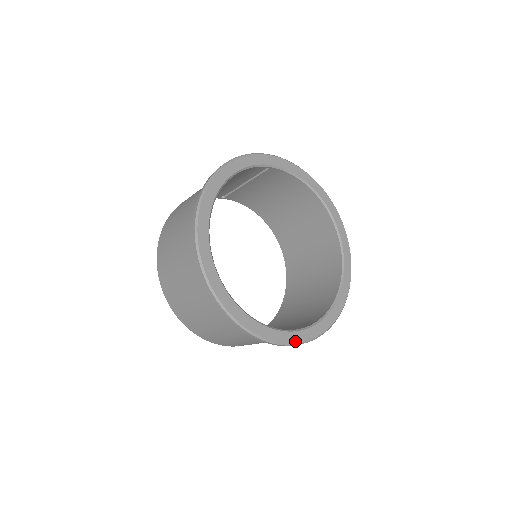
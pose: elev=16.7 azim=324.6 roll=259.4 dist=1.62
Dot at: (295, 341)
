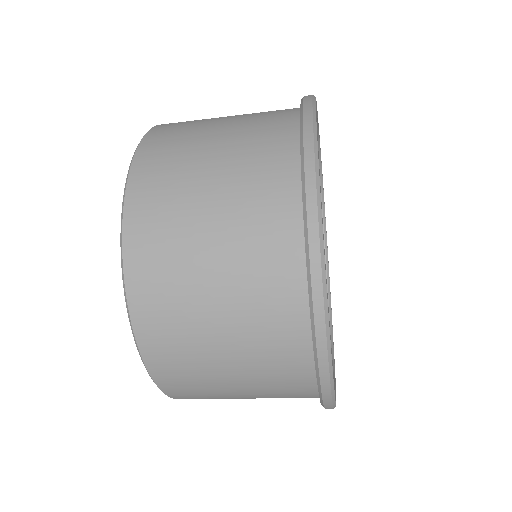
Dot at: (331, 353)
